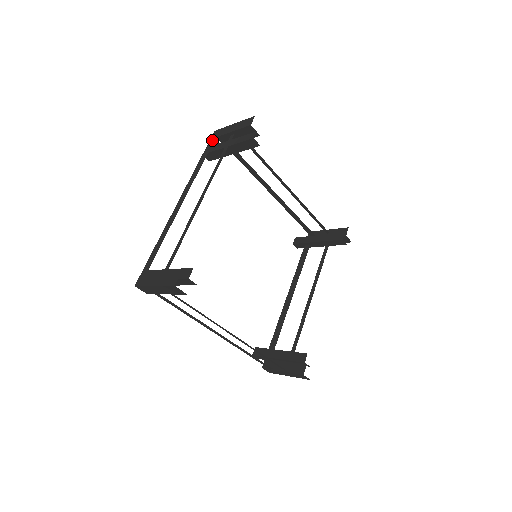
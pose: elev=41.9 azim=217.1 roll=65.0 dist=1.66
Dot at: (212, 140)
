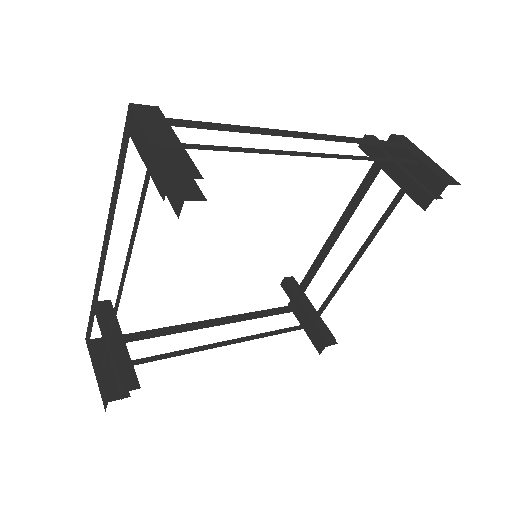
Dot at: (125, 137)
